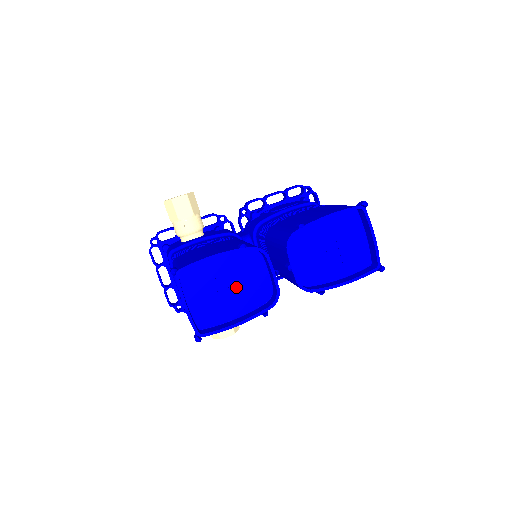
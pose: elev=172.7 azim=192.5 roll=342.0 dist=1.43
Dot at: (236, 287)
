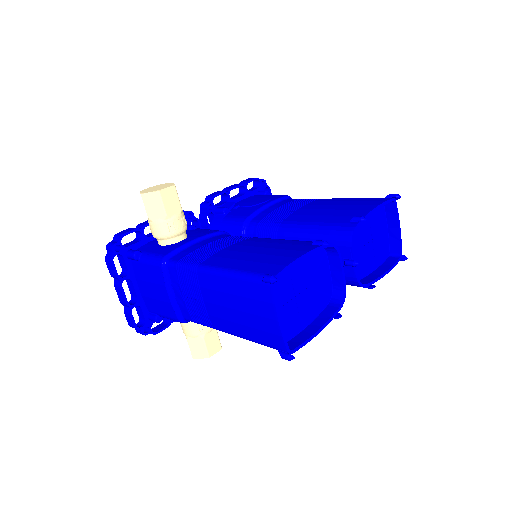
Dot at: (307, 290)
